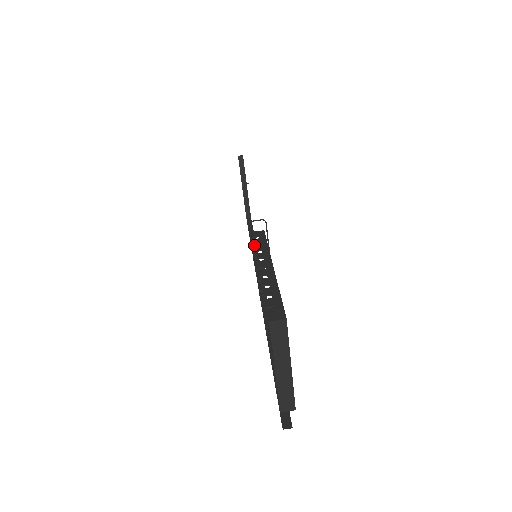
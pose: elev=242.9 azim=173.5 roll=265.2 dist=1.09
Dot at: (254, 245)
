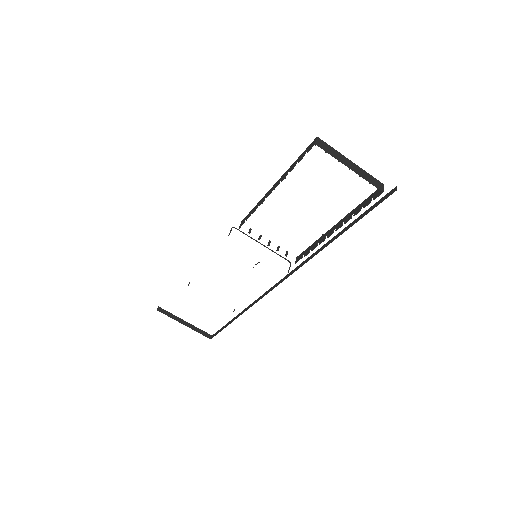
Dot at: occluded
